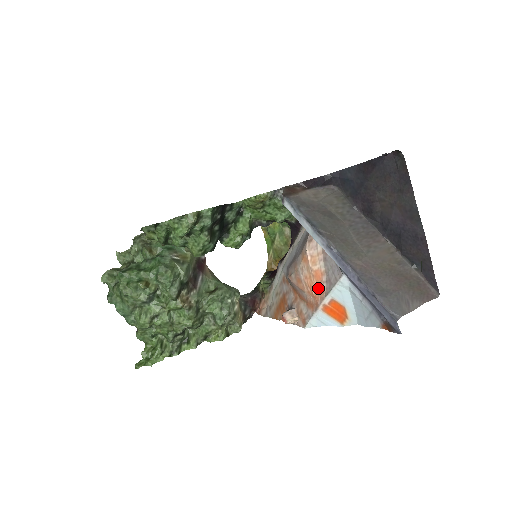
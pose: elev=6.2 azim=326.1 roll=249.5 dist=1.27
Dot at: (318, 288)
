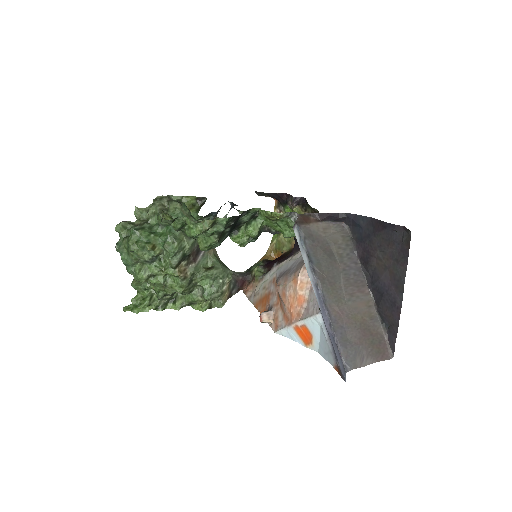
Dot at: (297, 310)
